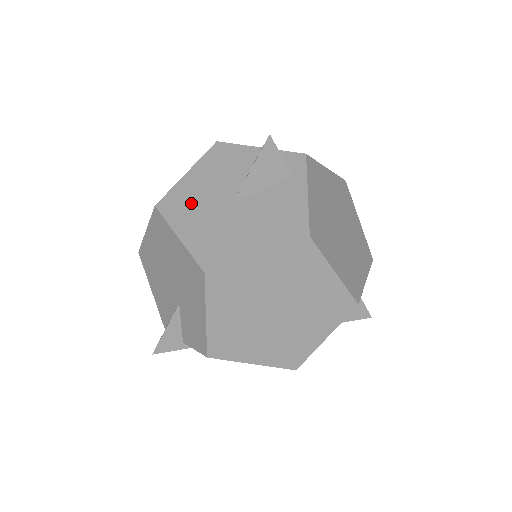
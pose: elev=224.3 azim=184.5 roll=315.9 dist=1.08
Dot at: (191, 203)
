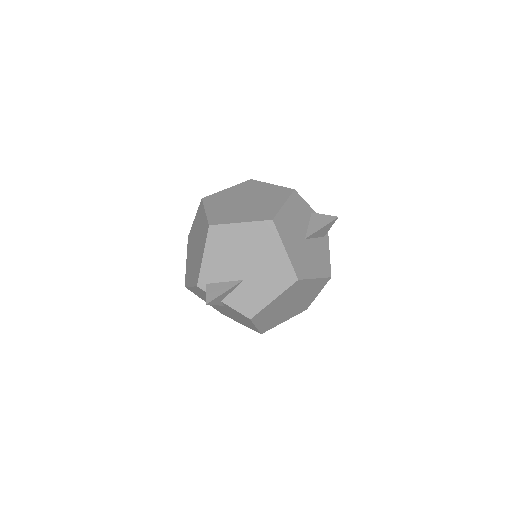
Dot at: (289, 228)
